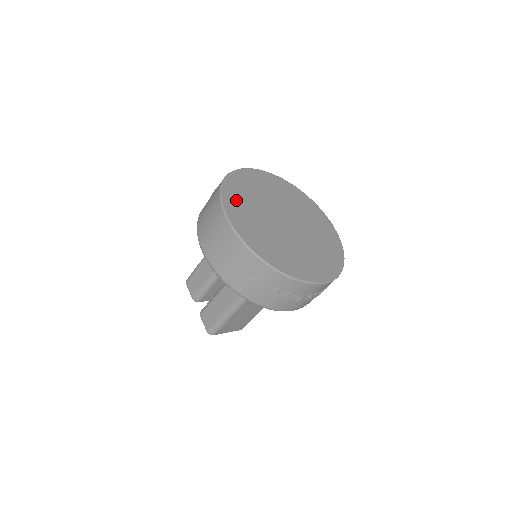
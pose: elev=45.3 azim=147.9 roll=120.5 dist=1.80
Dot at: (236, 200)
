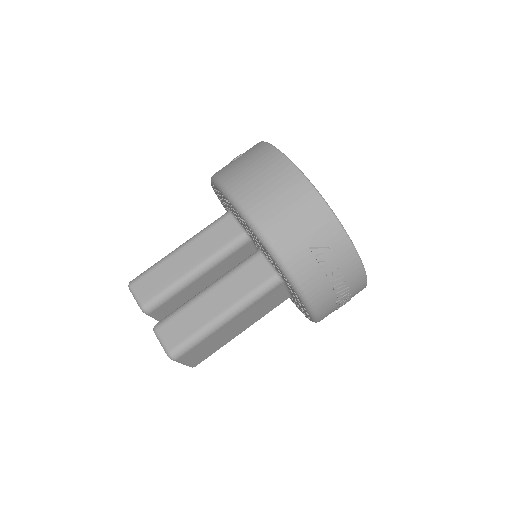
Dot at: occluded
